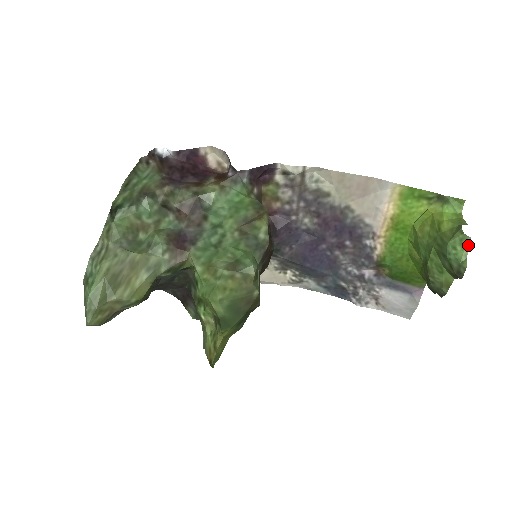
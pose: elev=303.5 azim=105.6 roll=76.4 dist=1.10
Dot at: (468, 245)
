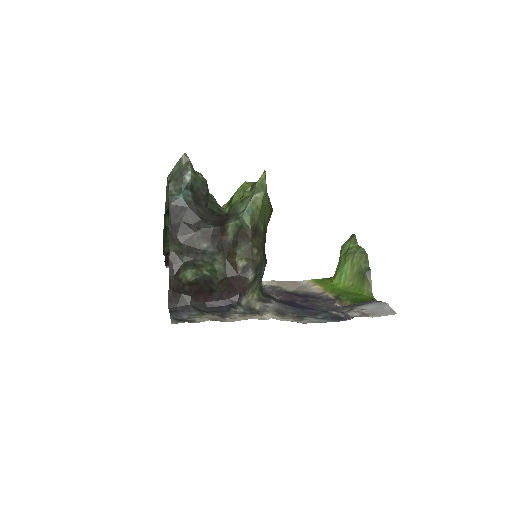
Dot at: occluded
